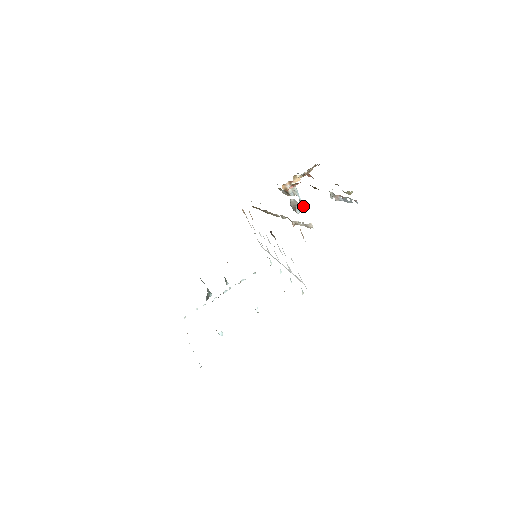
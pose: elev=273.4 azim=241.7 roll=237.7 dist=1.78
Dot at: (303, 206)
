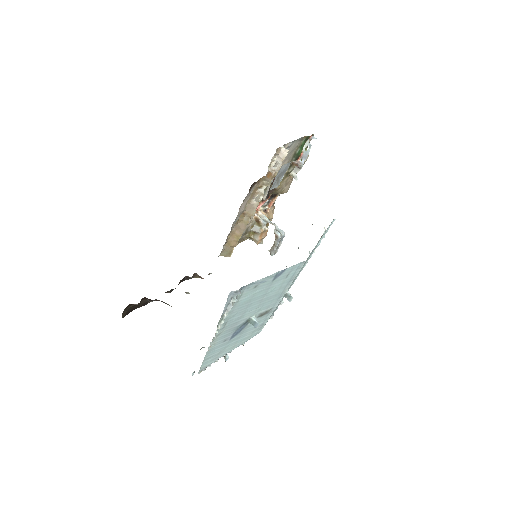
Dot at: (281, 230)
